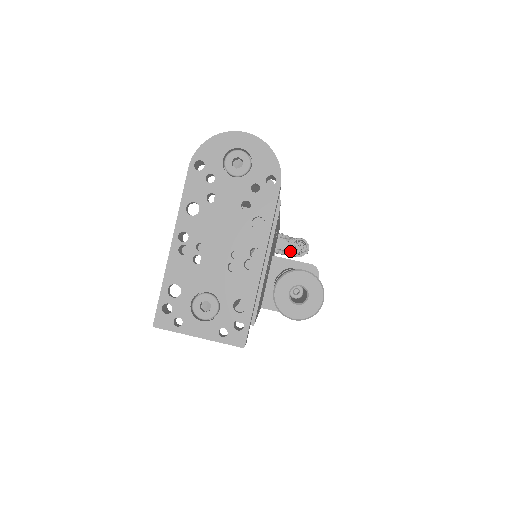
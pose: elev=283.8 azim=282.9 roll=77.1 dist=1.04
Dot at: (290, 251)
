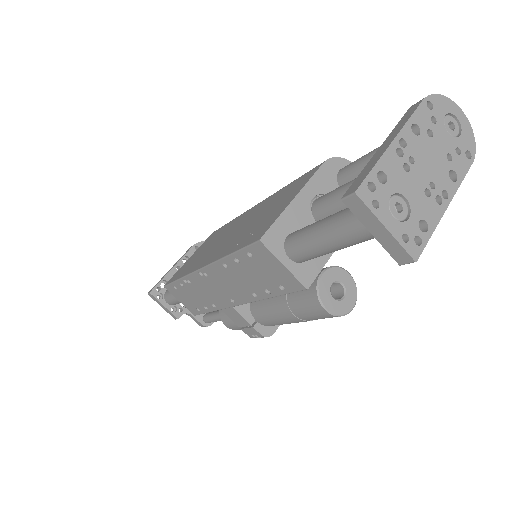
Dot at: occluded
